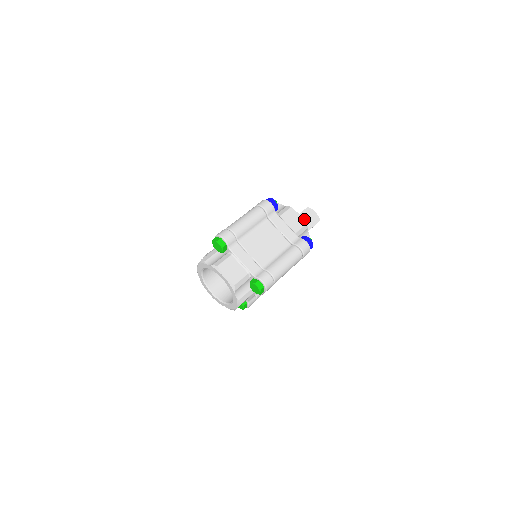
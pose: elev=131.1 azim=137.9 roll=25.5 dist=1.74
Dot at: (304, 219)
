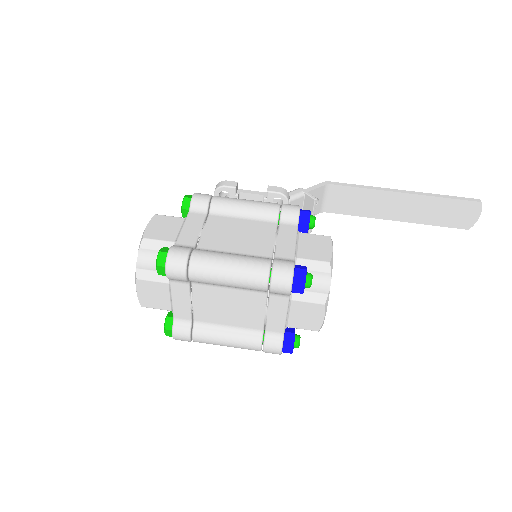
Dot at: (451, 210)
